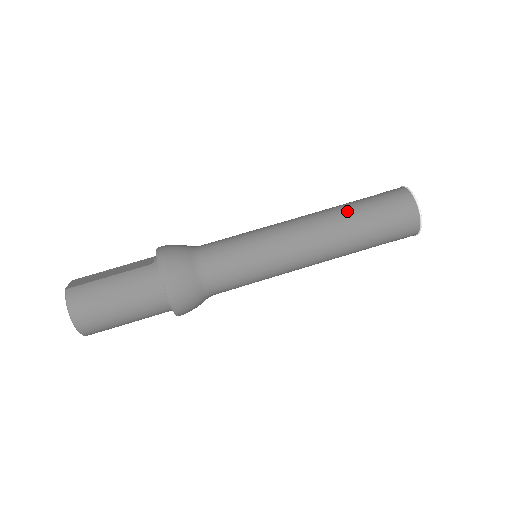
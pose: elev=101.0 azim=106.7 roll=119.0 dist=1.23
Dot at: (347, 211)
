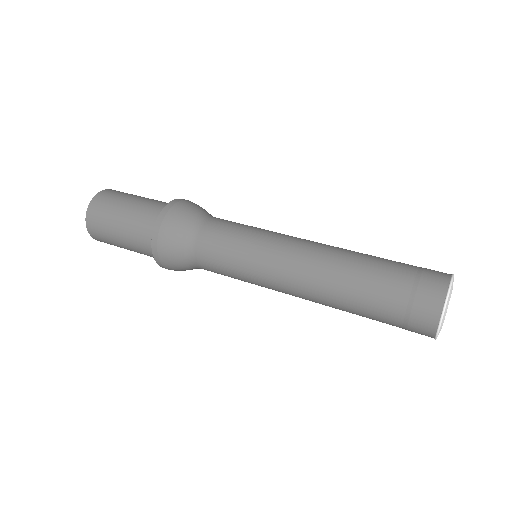
Dot at: occluded
